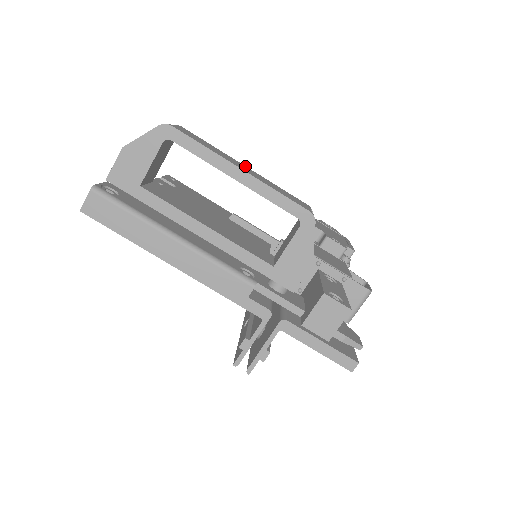
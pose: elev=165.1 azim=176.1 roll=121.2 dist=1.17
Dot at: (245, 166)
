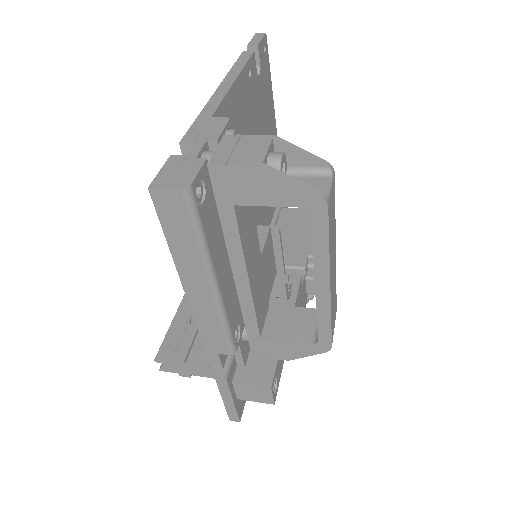
Dot at: occluded
